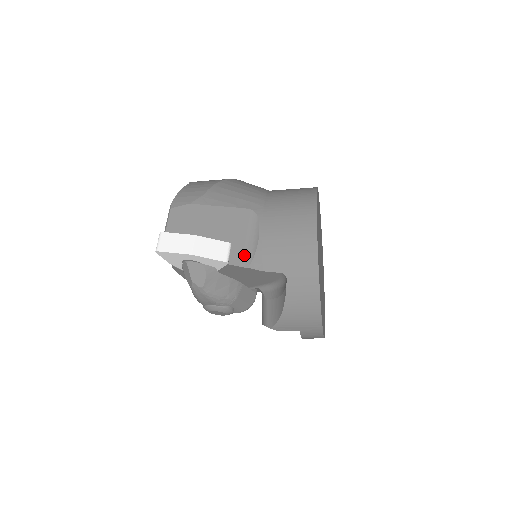
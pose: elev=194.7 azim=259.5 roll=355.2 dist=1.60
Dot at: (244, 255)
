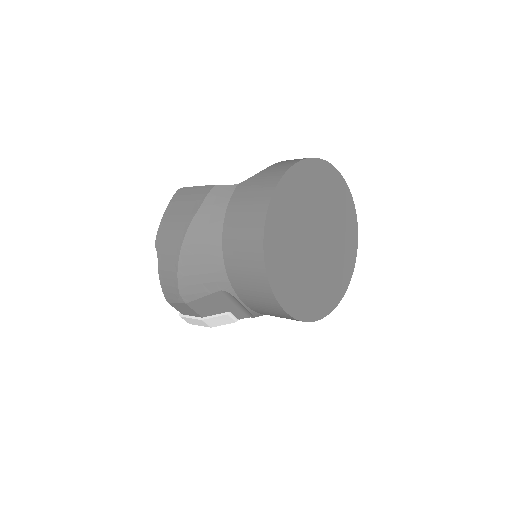
Dot at: (244, 313)
